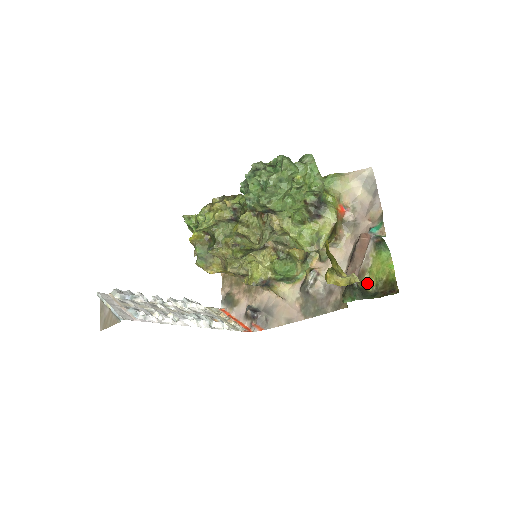
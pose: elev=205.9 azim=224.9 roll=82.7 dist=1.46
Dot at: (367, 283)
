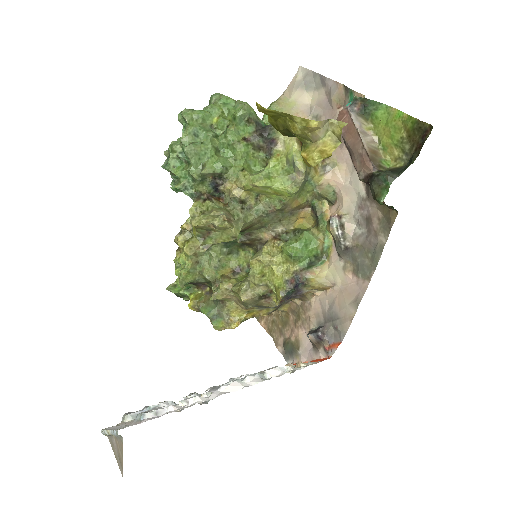
Dot at: (392, 162)
